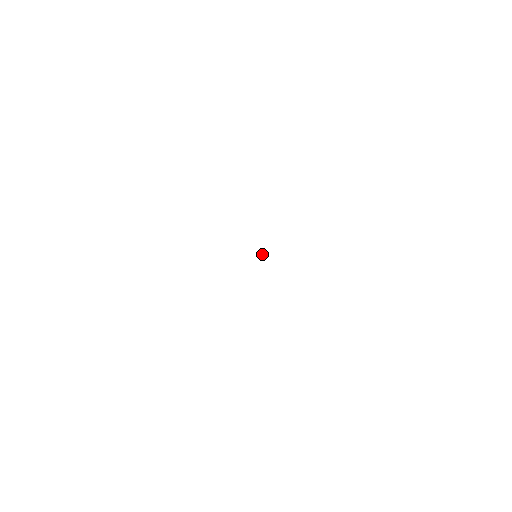
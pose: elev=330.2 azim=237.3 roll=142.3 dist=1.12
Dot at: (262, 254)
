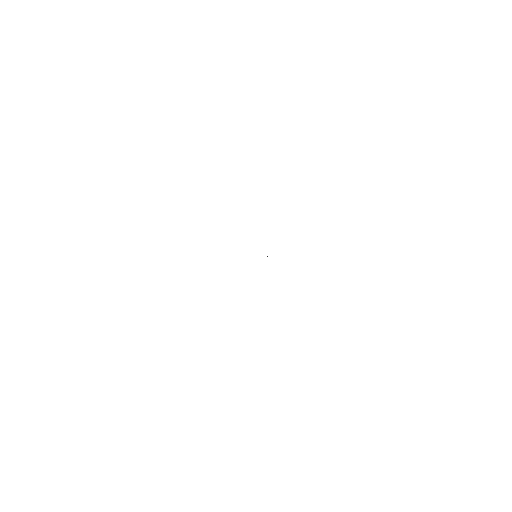
Dot at: occluded
